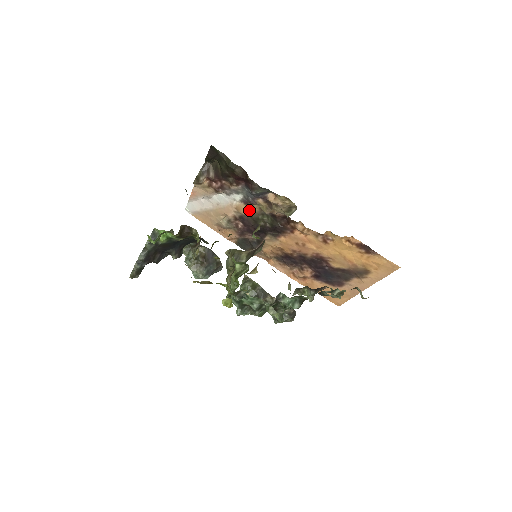
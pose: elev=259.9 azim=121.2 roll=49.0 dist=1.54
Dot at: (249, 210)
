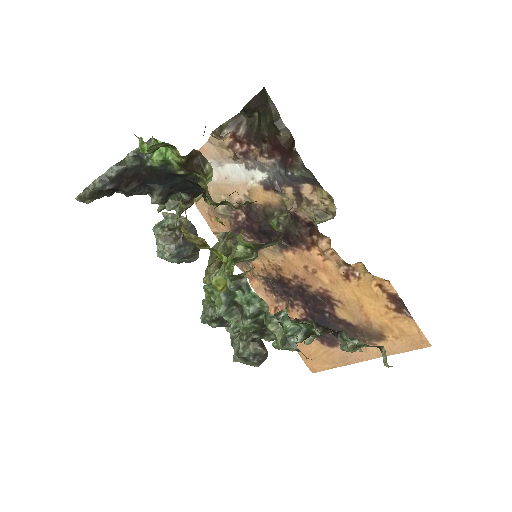
Dot at: (266, 199)
